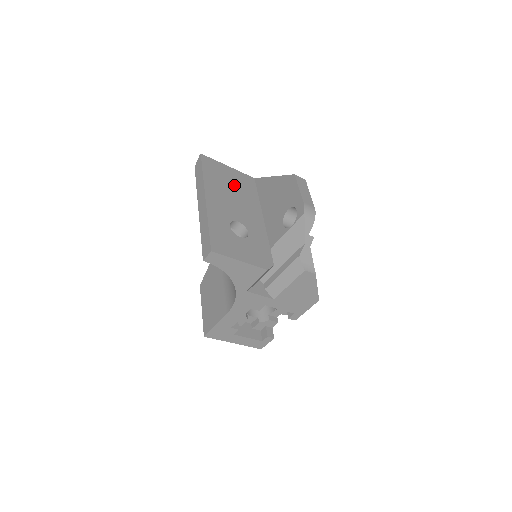
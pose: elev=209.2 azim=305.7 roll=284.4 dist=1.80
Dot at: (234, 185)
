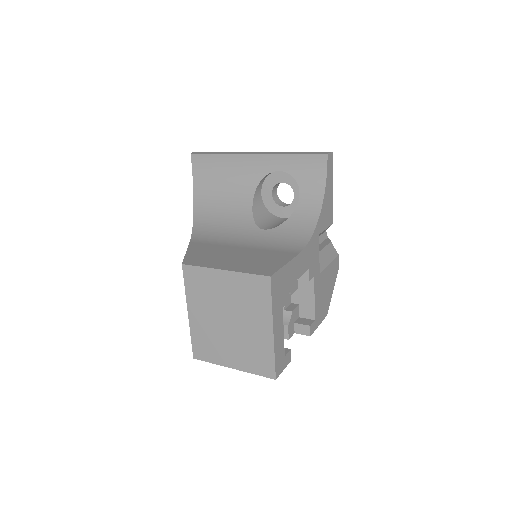
Dot at: occluded
